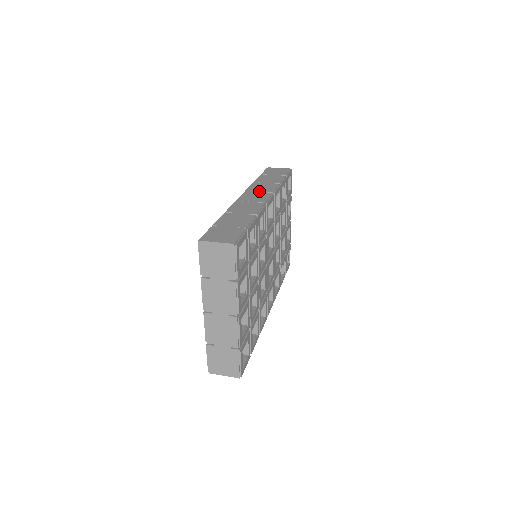
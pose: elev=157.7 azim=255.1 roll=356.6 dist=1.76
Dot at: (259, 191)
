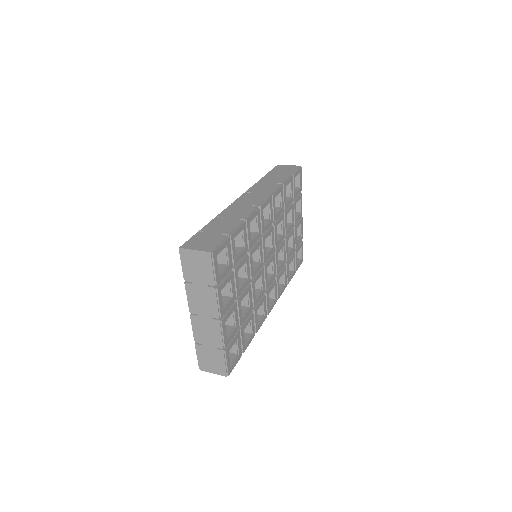
Dot at: (258, 192)
